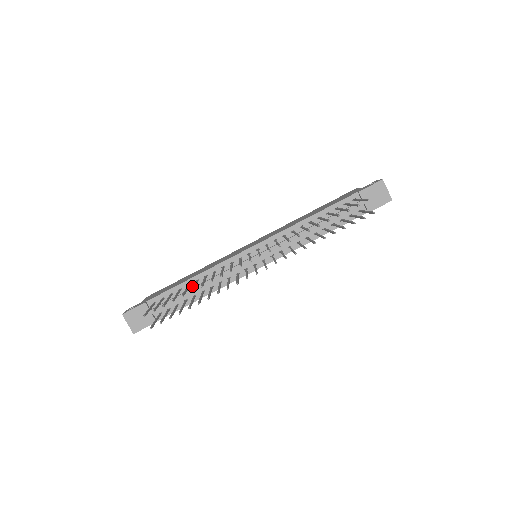
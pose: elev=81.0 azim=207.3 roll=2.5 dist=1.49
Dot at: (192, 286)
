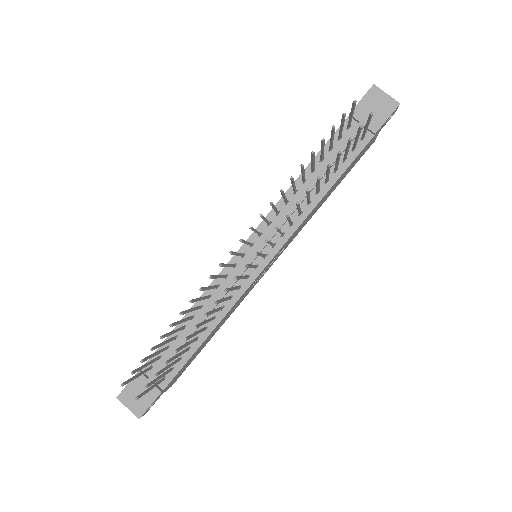
Dot at: (189, 327)
